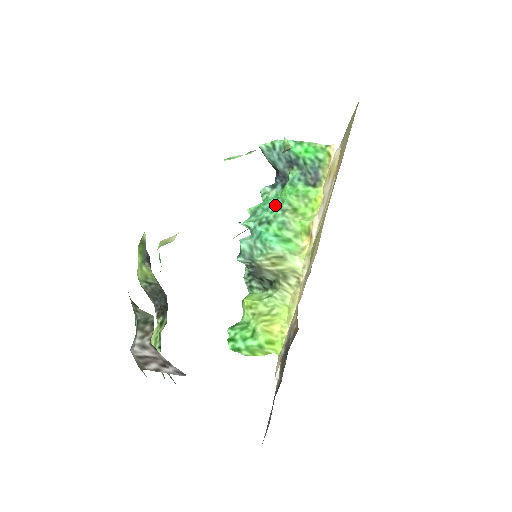
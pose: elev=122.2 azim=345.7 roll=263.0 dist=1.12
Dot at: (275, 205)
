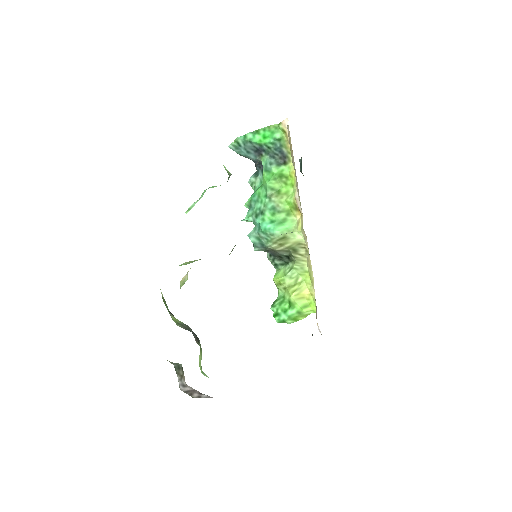
Dot at: (262, 194)
